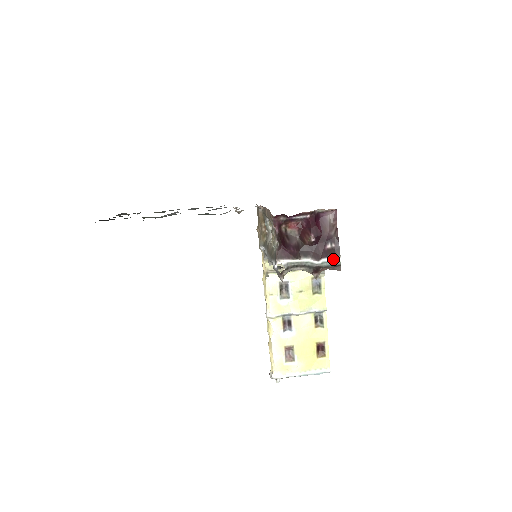
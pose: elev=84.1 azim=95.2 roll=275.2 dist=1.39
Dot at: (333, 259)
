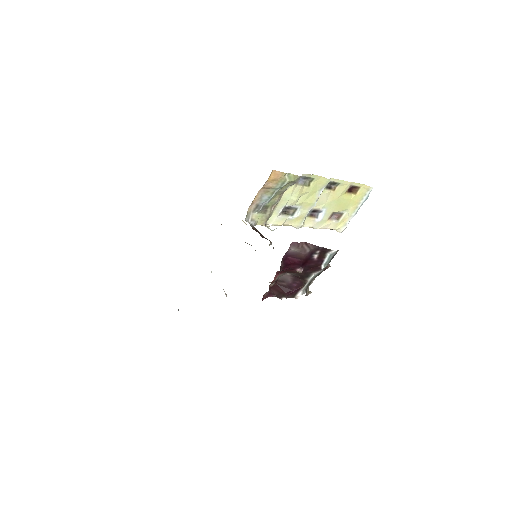
Dot at: (328, 256)
